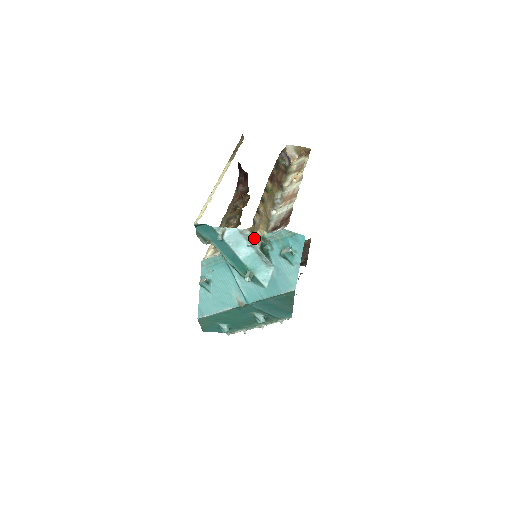
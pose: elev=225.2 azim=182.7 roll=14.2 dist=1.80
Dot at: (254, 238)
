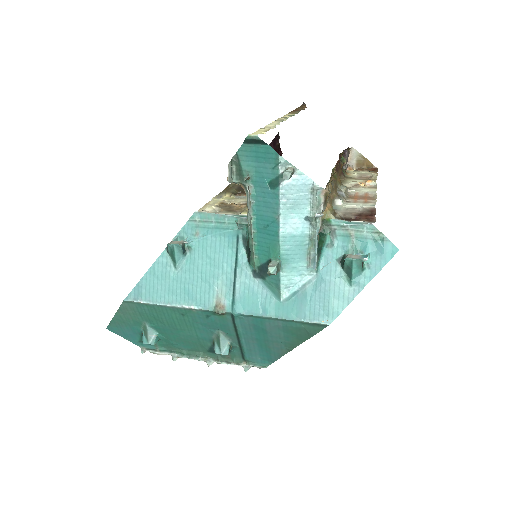
Dot at: occluded
